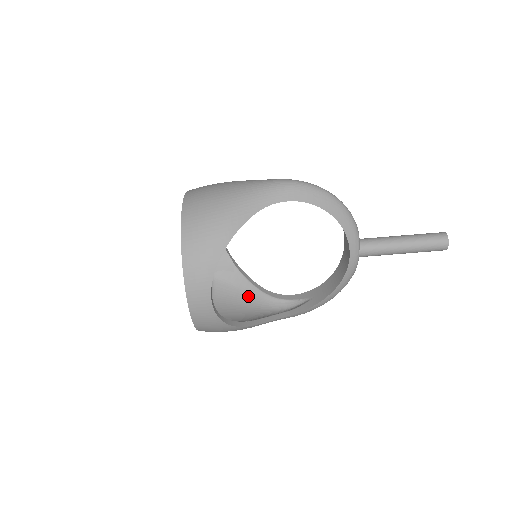
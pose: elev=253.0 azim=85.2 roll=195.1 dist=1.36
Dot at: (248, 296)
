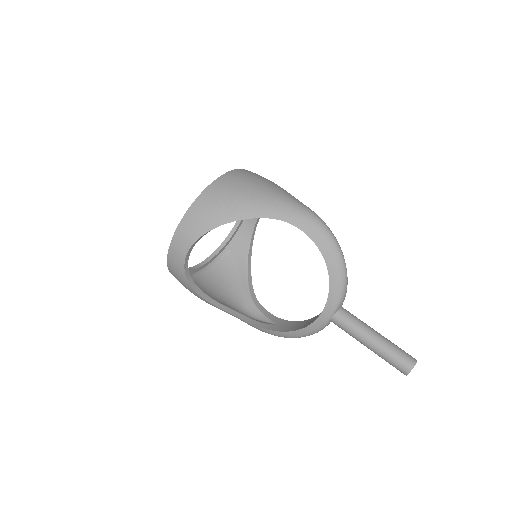
Dot at: (237, 285)
